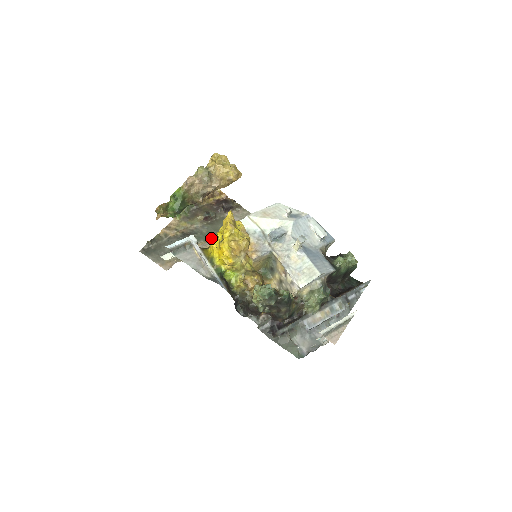
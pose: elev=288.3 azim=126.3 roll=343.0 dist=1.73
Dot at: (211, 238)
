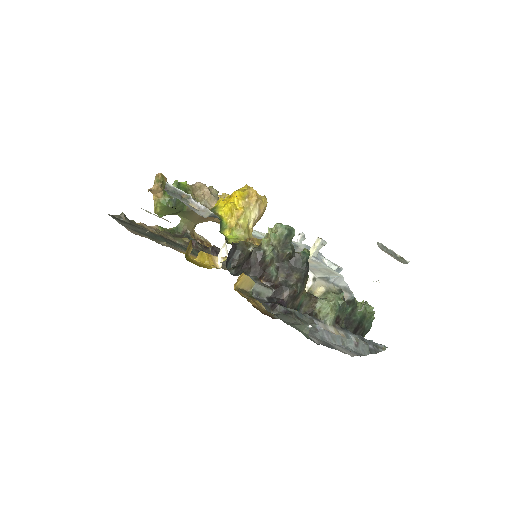
Dot at: (193, 254)
